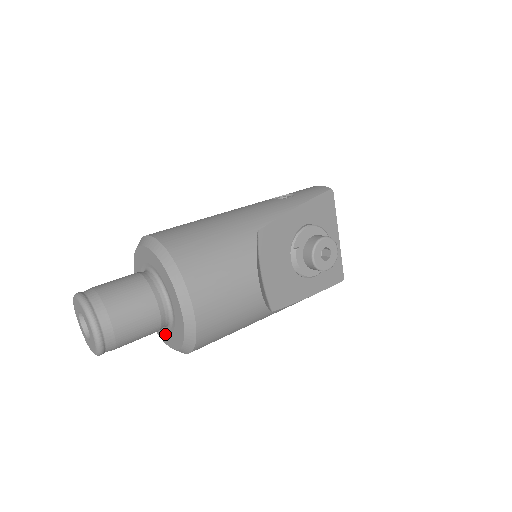
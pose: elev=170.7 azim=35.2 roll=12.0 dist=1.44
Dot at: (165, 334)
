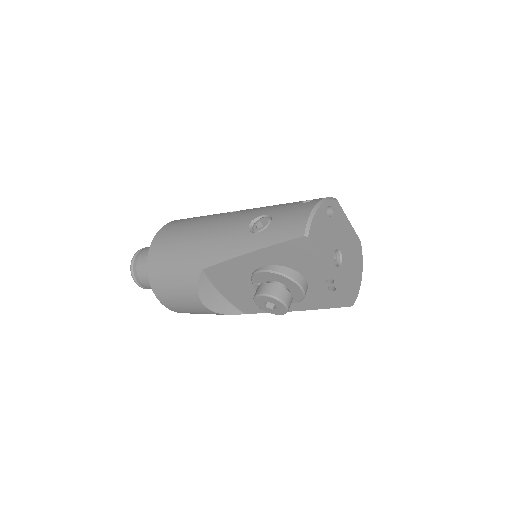
Dot at: occluded
